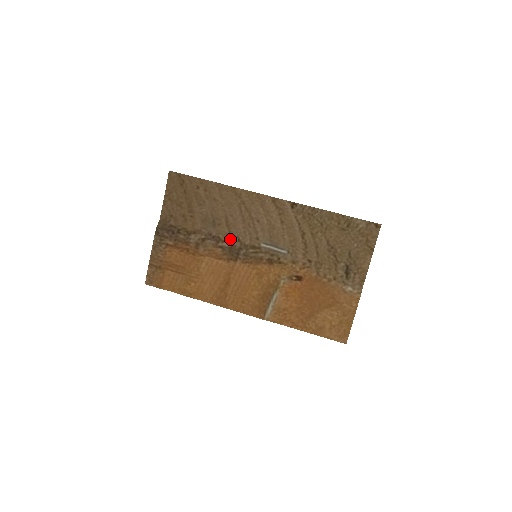
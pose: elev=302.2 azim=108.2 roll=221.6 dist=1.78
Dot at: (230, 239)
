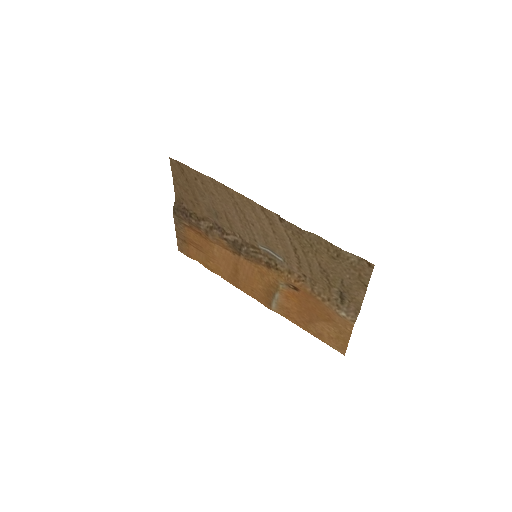
Dot at: (233, 233)
